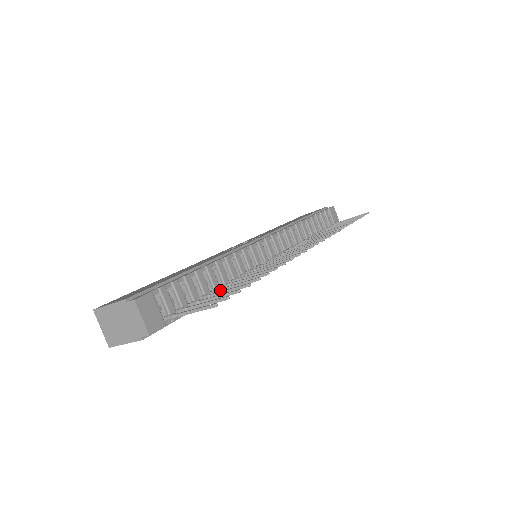
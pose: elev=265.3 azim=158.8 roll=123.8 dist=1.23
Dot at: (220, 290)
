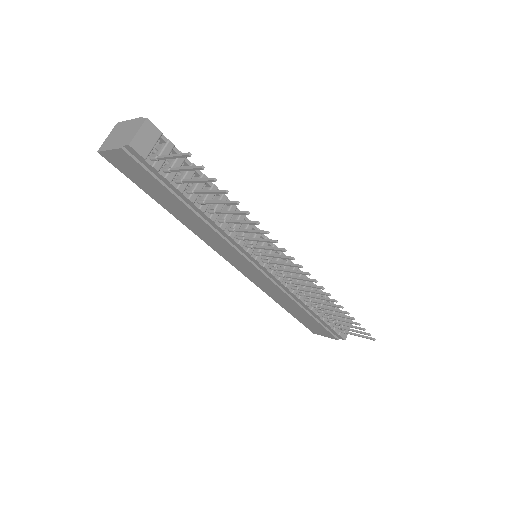
Dot at: (205, 201)
